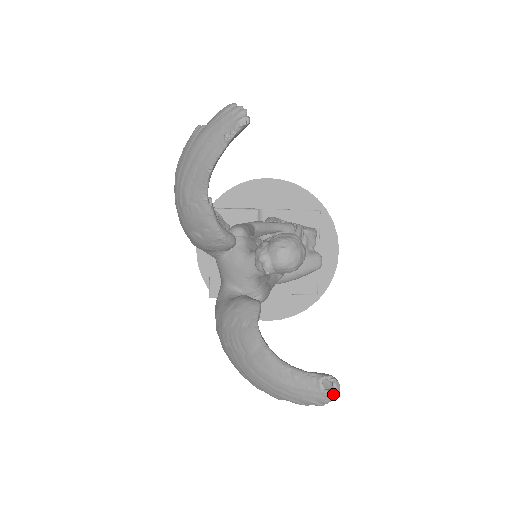
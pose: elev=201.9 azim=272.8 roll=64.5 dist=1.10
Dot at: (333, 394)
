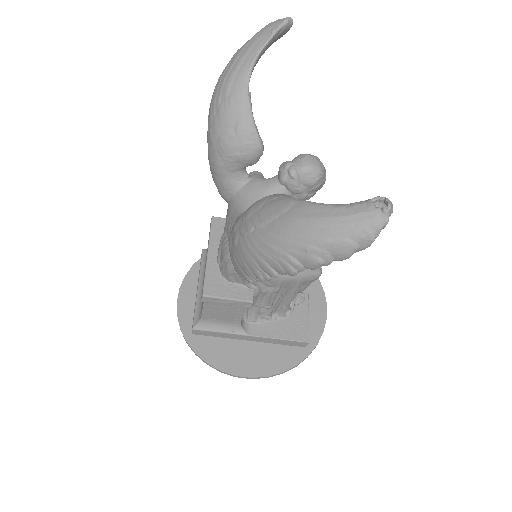
Dot at: (387, 208)
